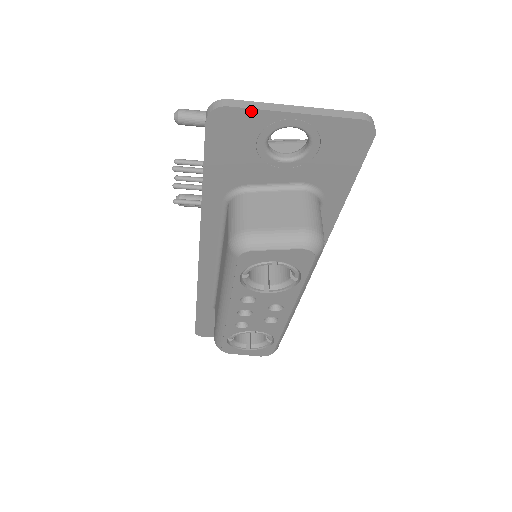
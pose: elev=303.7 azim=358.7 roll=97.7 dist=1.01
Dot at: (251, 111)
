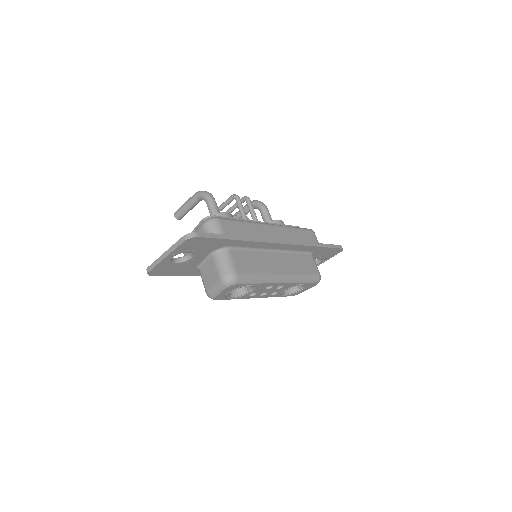
Dot at: (156, 267)
